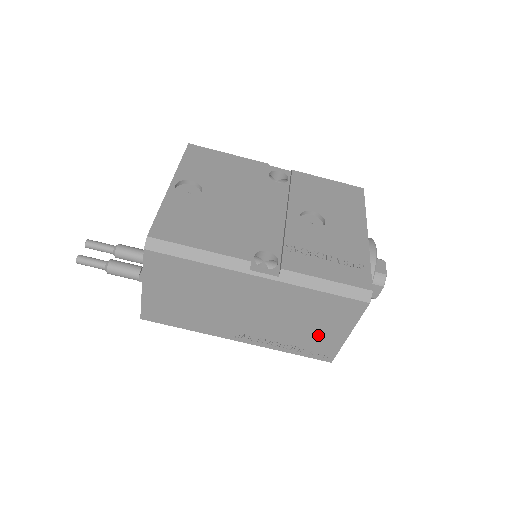
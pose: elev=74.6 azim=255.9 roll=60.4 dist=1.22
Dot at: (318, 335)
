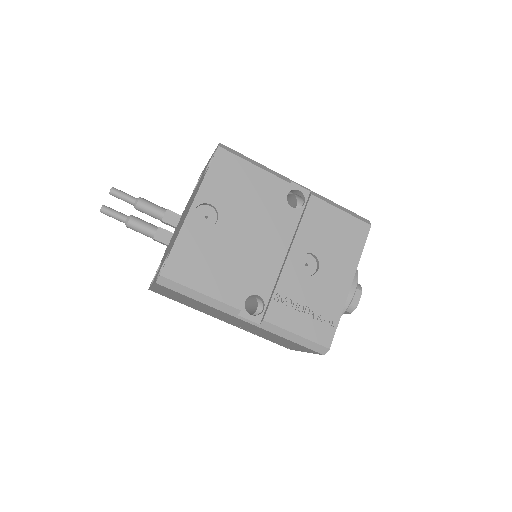
Dot at: (283, 343)
